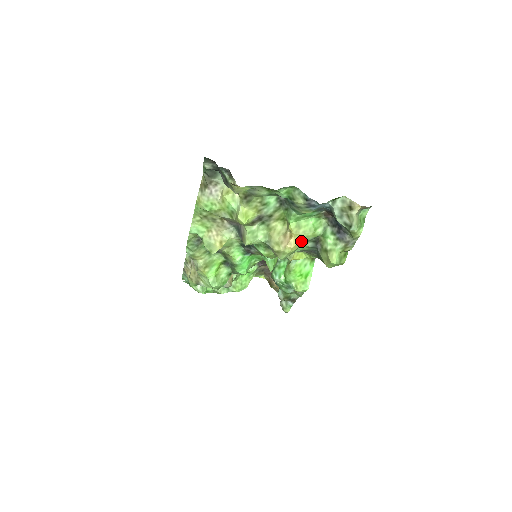
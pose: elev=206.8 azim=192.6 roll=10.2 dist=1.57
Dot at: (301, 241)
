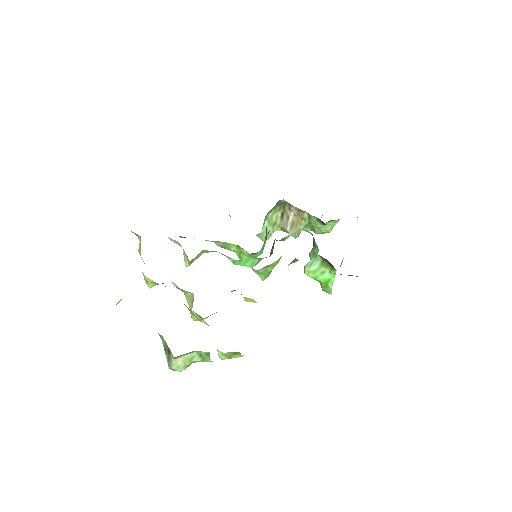
Dot at: occluded
